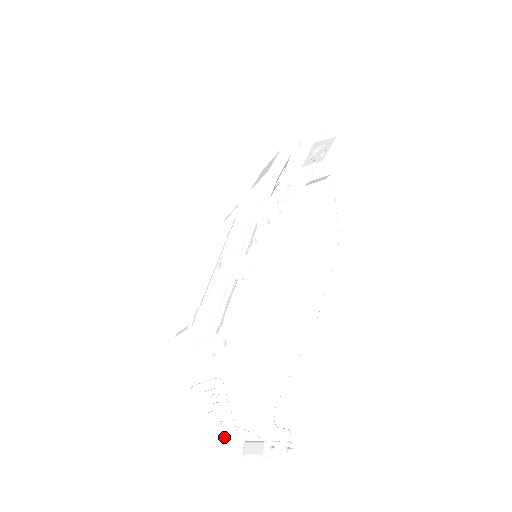
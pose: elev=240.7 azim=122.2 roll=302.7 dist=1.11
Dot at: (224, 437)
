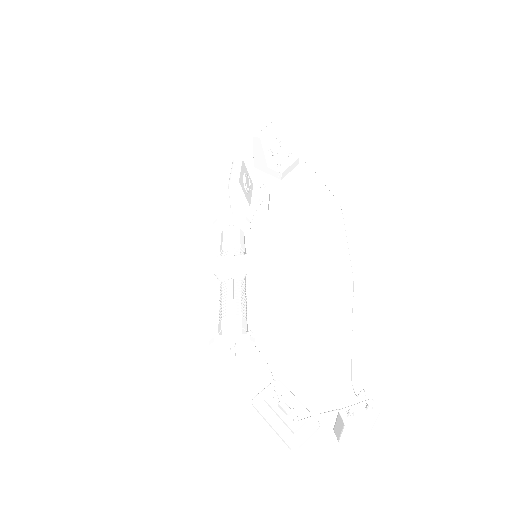
Dot at: (307, 433)
